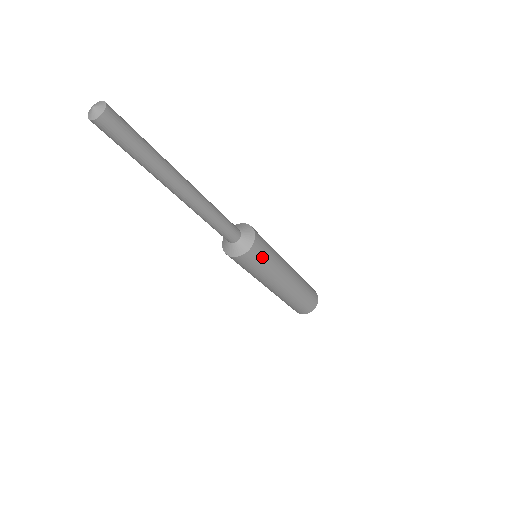
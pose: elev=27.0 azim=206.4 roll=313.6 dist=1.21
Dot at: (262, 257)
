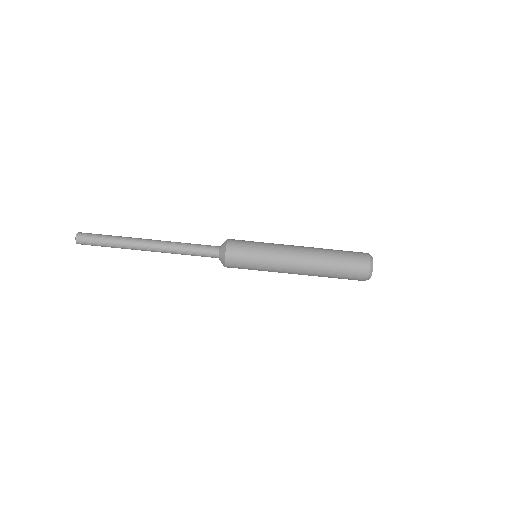
Dot at: (246, 241)
